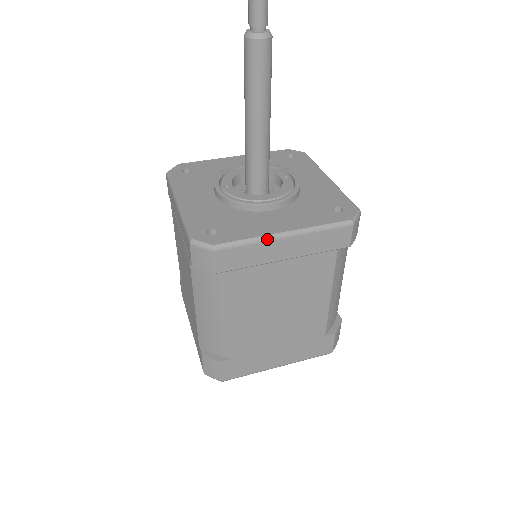
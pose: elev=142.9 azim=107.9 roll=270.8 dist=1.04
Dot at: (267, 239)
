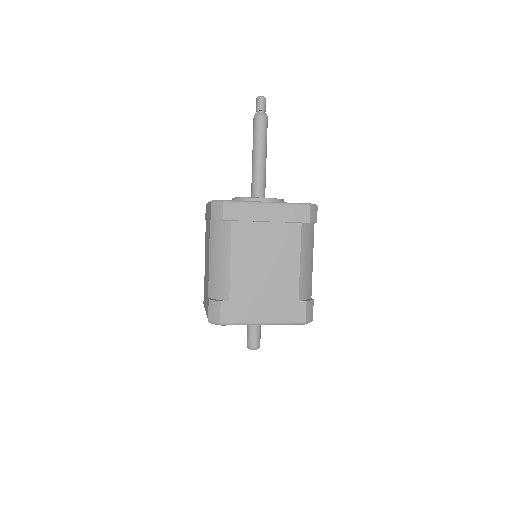
Dot at: (256, 203)
